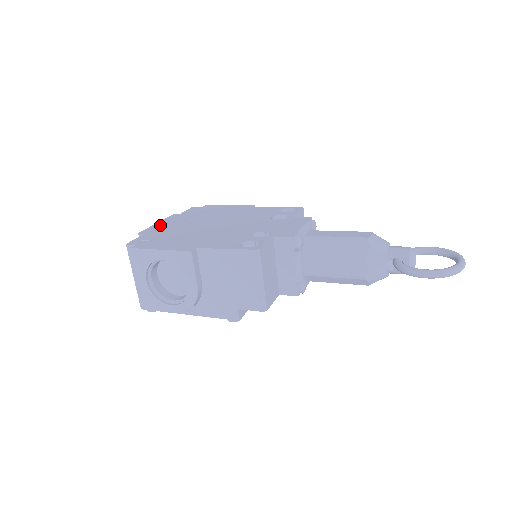
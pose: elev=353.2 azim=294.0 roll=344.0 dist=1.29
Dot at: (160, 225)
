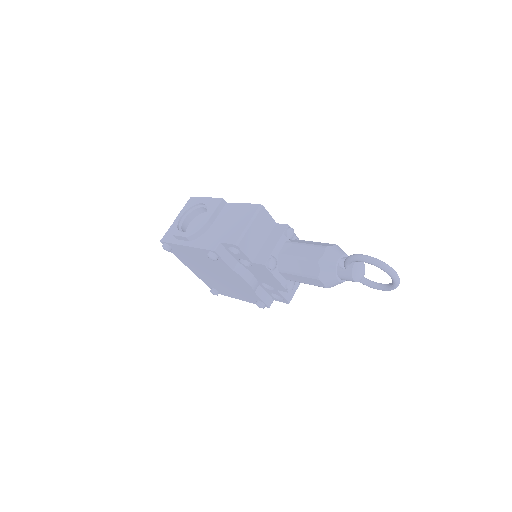
Dot at: occluded
